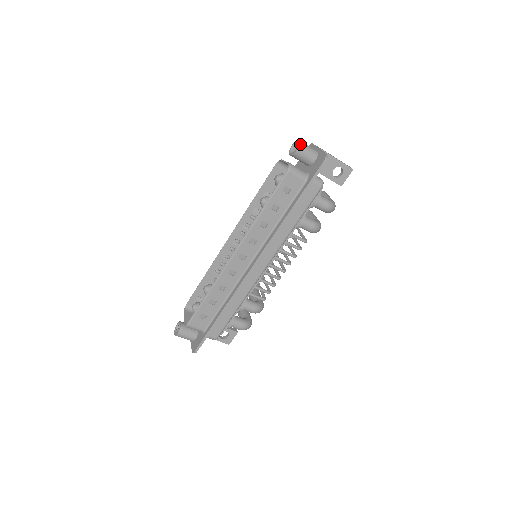
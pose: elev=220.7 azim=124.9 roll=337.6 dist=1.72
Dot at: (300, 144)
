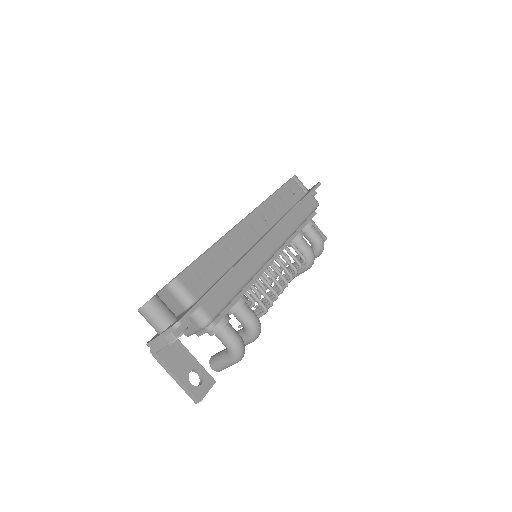
Dot at: (295, 175)
